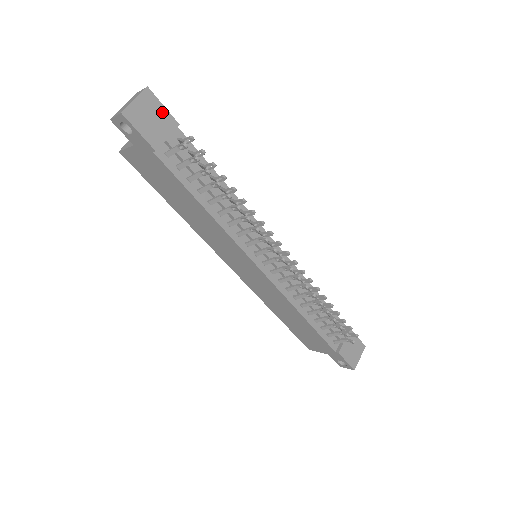
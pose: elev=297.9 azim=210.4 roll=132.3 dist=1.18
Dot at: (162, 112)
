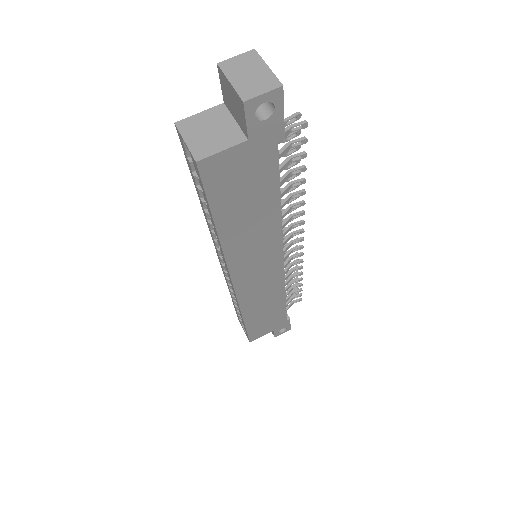
Dot at: occluded
